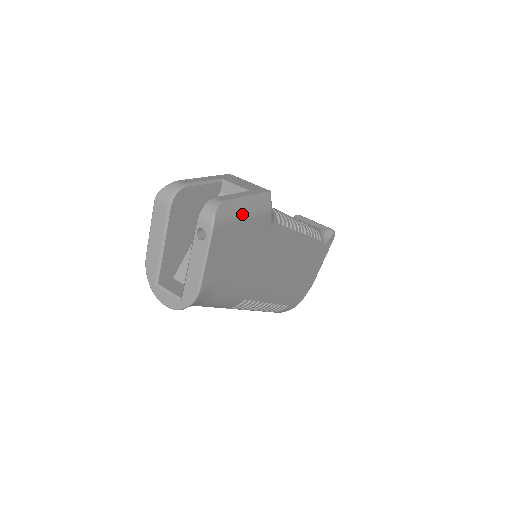
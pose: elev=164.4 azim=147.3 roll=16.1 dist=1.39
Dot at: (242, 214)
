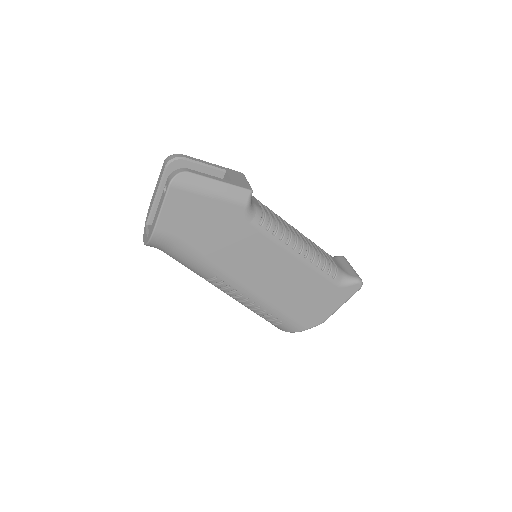
Dot at: (207, 191)
